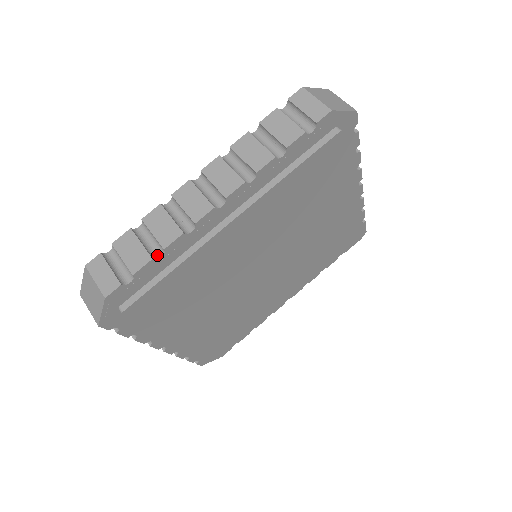
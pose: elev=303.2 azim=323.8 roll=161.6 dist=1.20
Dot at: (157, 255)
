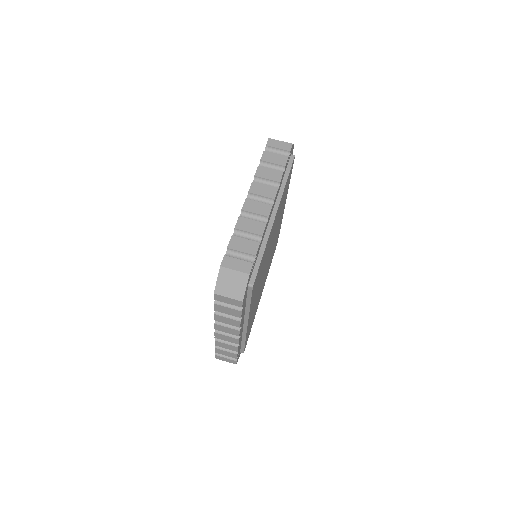
Dot at: (258, 242)
